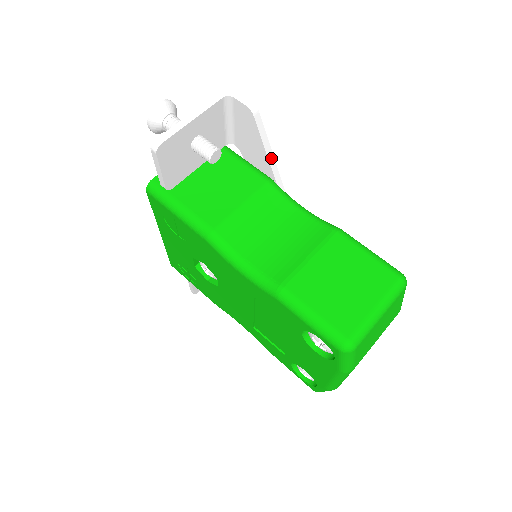
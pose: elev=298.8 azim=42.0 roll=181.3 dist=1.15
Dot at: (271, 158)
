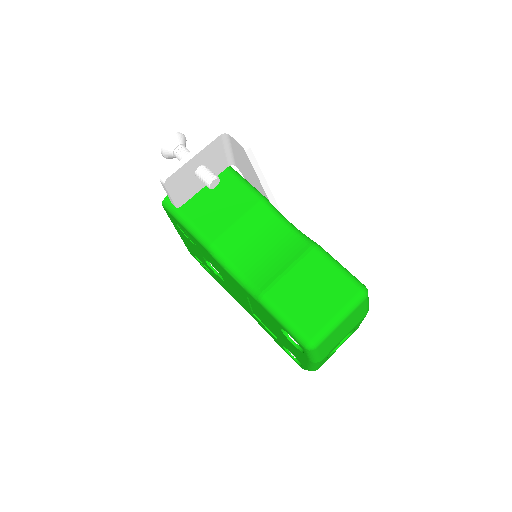
Dot at: (263, 181)
